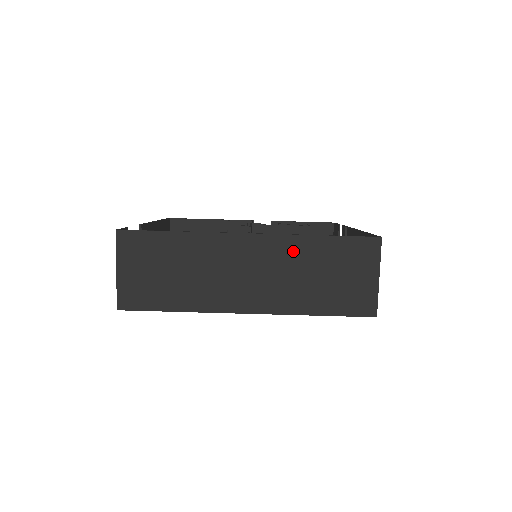
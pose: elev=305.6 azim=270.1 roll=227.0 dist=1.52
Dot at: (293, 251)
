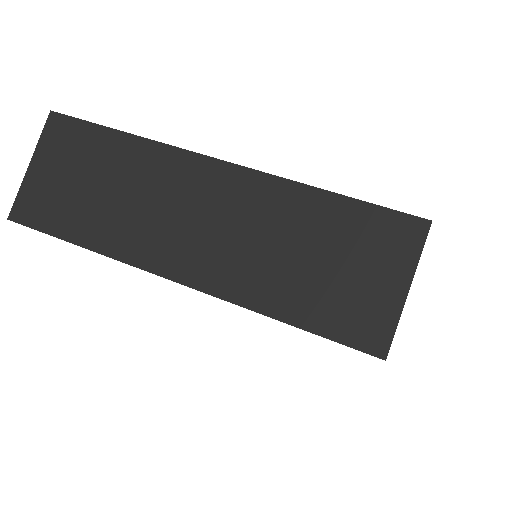
Dot at: (276, 204)
